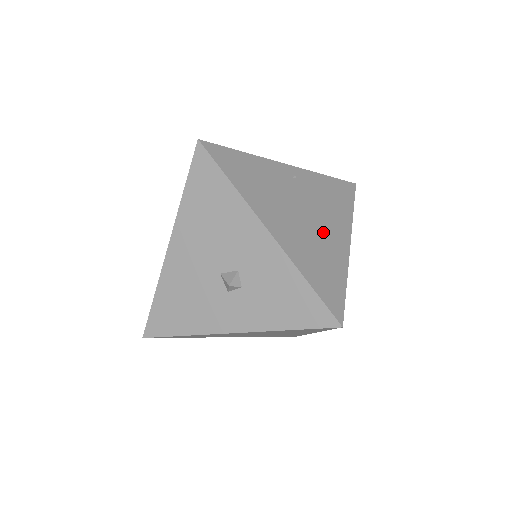
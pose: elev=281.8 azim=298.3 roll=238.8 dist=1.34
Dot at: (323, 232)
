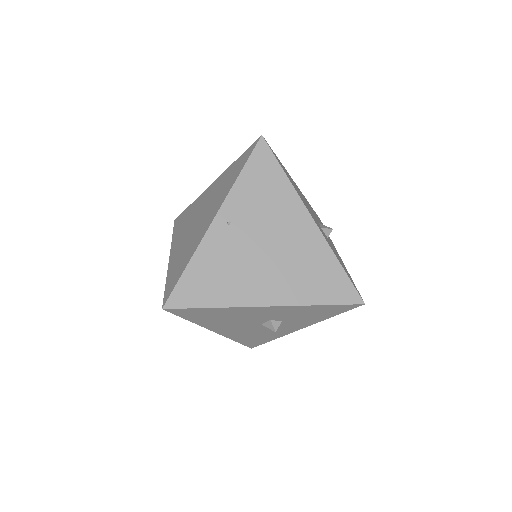
Dot at: (290, 243)
